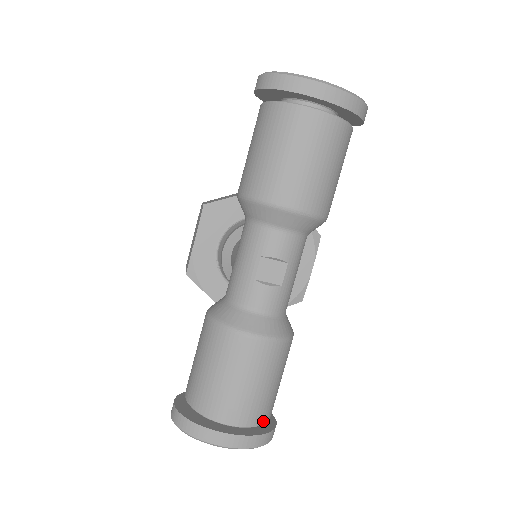
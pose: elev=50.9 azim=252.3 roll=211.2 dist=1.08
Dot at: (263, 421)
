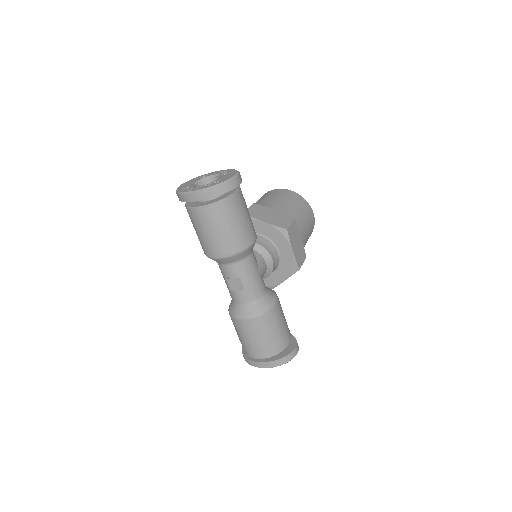
Dot at: (276, 353)
